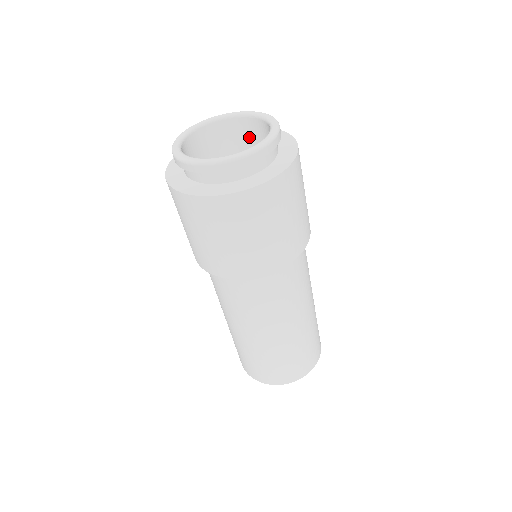
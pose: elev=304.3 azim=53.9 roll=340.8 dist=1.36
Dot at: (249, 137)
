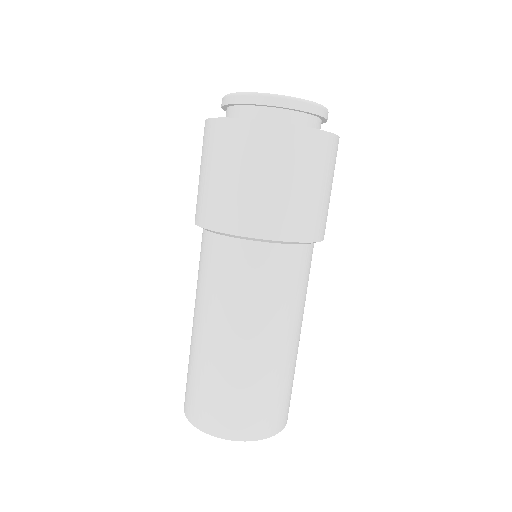
Dot at: occluded
